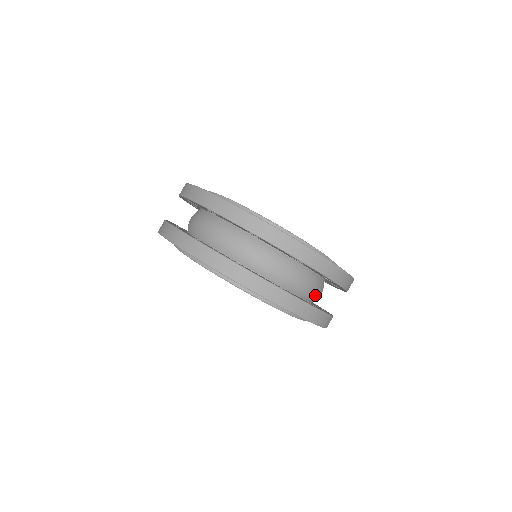
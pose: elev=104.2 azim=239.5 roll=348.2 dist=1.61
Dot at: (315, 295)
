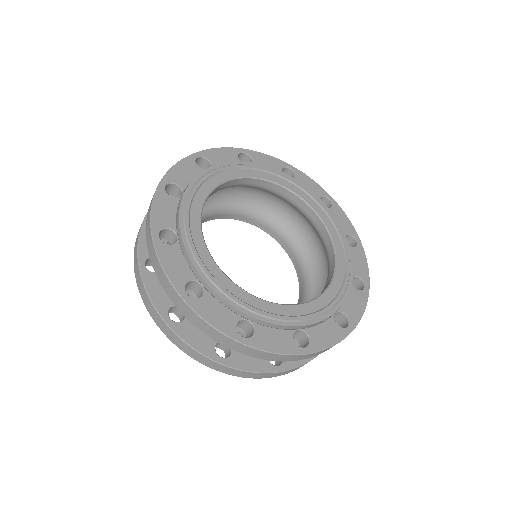
Dot at: occluded
